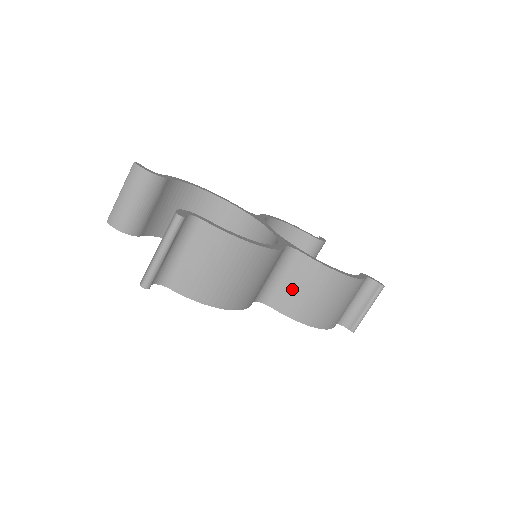
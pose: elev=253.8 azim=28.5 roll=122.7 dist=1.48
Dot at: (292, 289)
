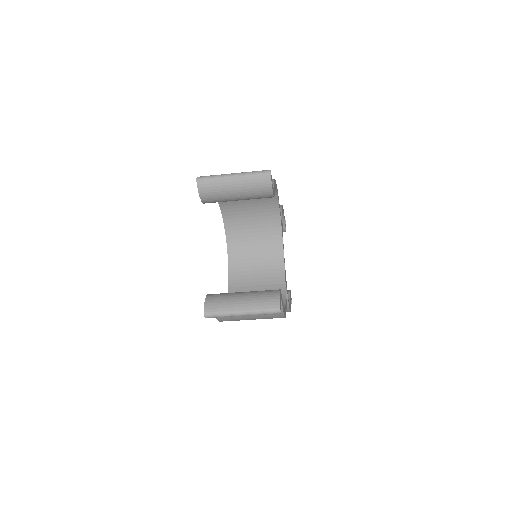
Dot at: occluded
